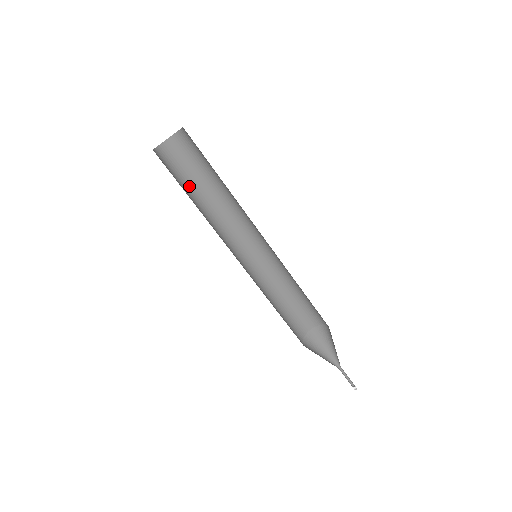
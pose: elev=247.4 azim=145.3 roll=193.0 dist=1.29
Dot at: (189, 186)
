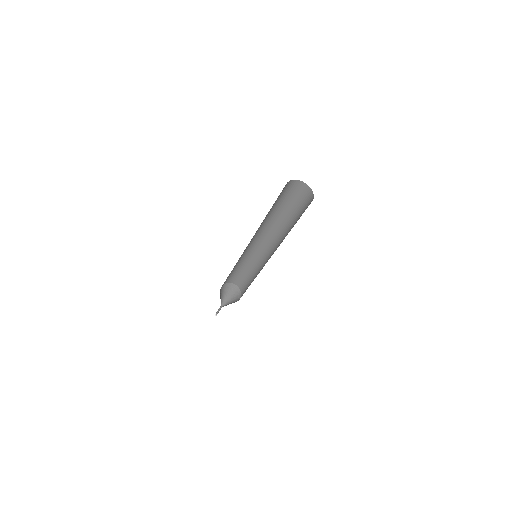
Dot at: (280, 204)
